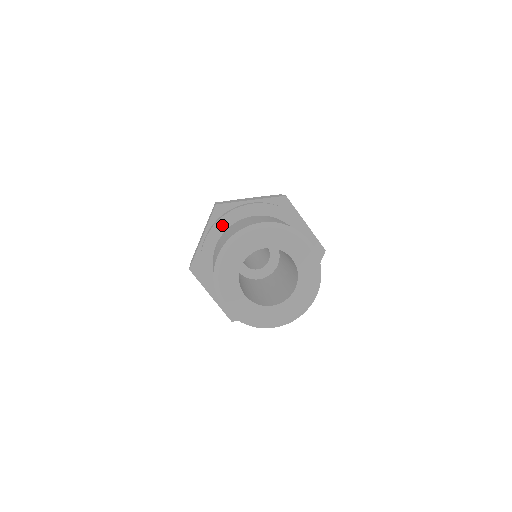
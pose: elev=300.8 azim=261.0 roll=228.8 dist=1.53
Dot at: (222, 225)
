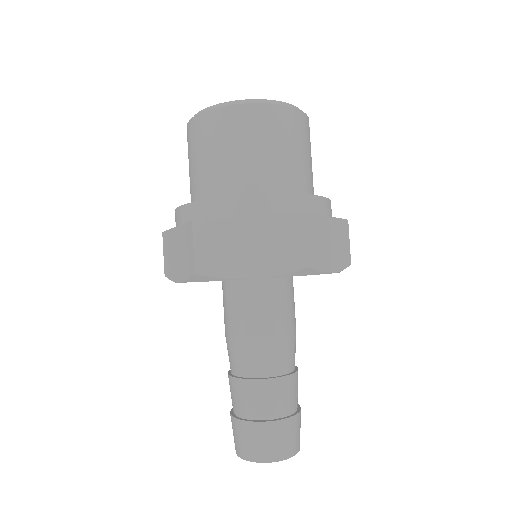
Dot at: occluded
